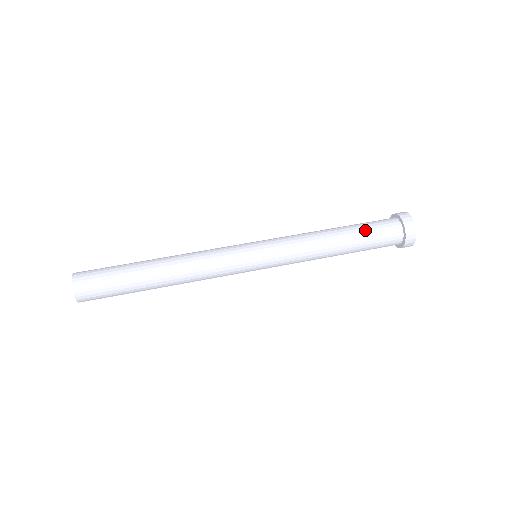
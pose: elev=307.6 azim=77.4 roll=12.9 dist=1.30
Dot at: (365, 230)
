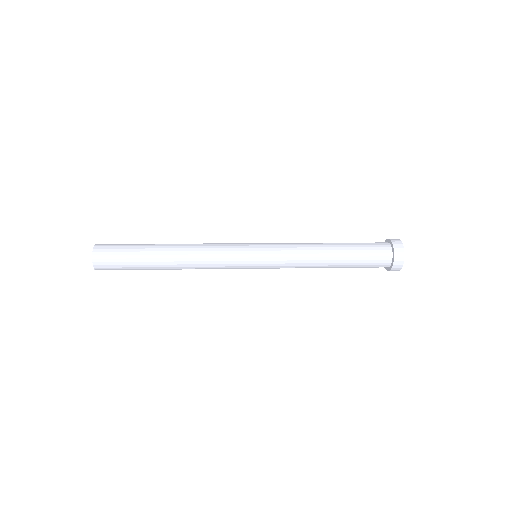
Dot at: (358, 249)
